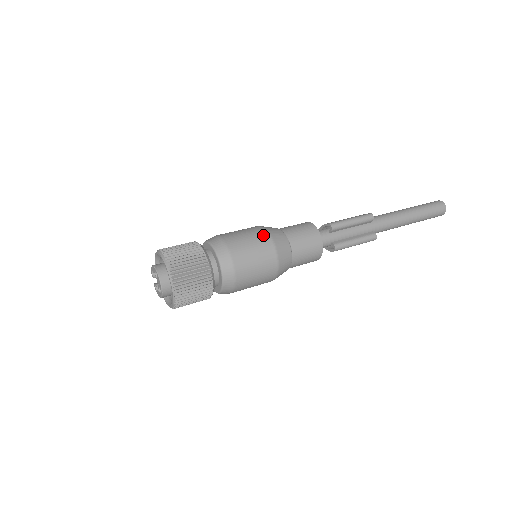
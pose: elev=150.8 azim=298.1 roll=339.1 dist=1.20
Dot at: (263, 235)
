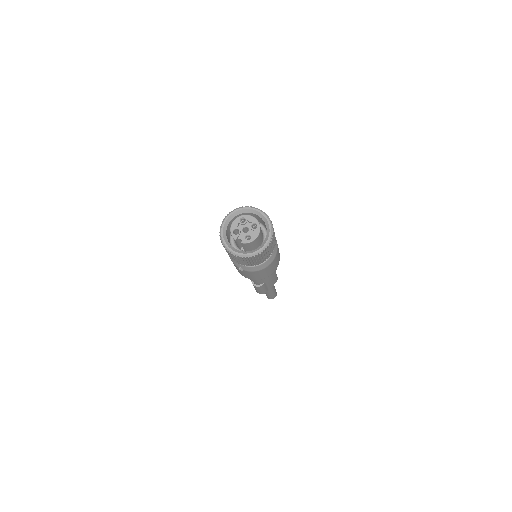
Dot at: occluded
